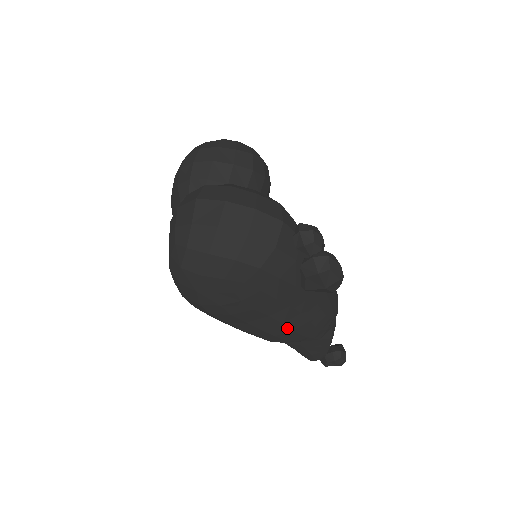
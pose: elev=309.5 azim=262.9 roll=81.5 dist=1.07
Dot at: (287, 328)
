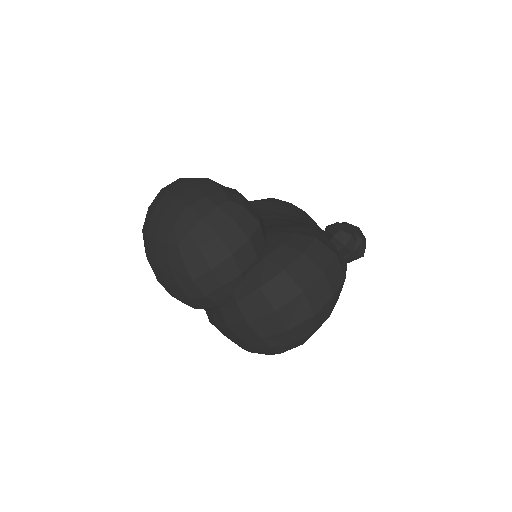
Dot at: occluded
